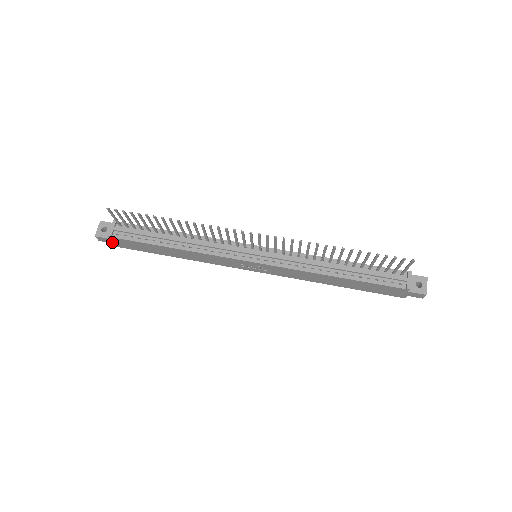
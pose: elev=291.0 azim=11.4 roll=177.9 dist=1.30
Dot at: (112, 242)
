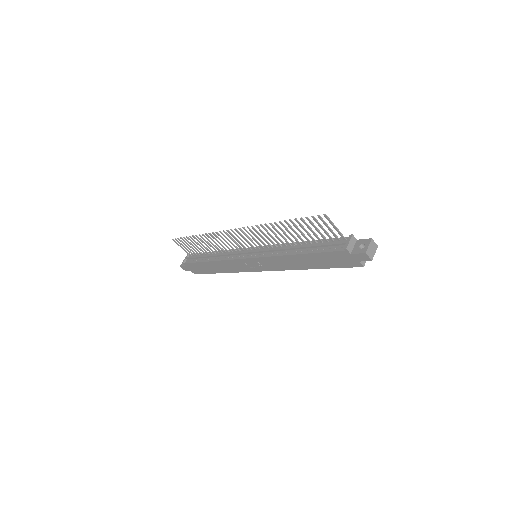
Dot at: (190, 270)
